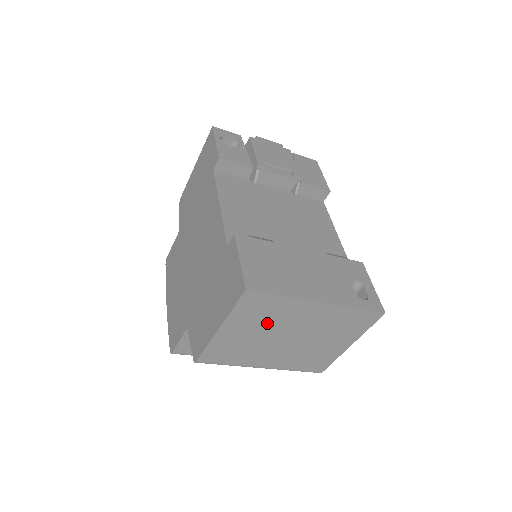
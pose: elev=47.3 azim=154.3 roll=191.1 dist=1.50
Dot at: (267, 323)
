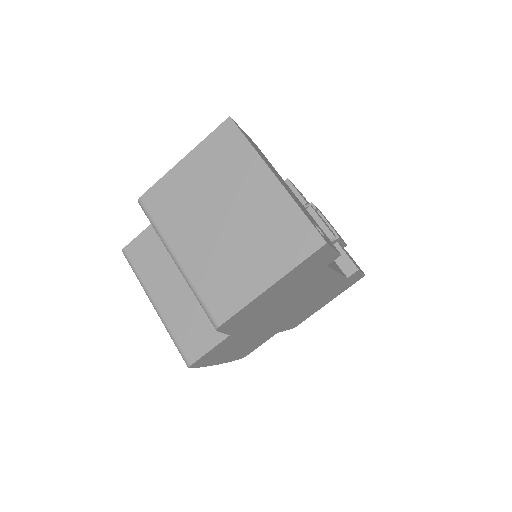
Dot at: (220, 177)
